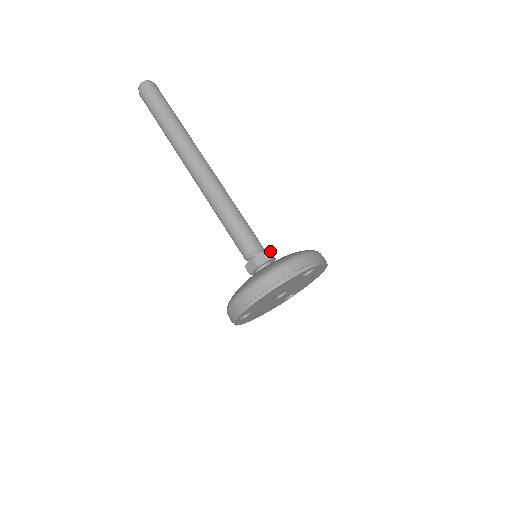
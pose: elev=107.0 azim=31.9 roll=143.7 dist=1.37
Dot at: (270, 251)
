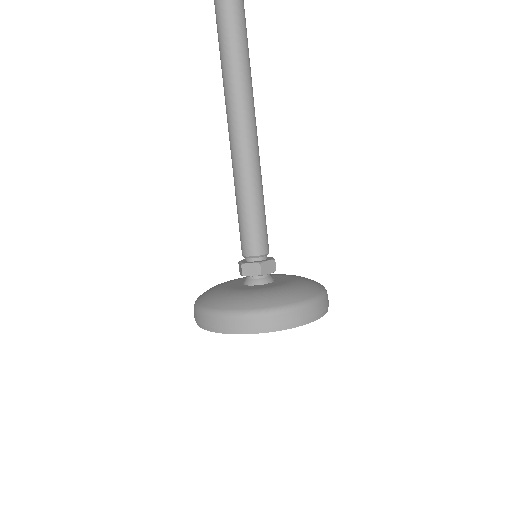
Dot at: (271, 257)
